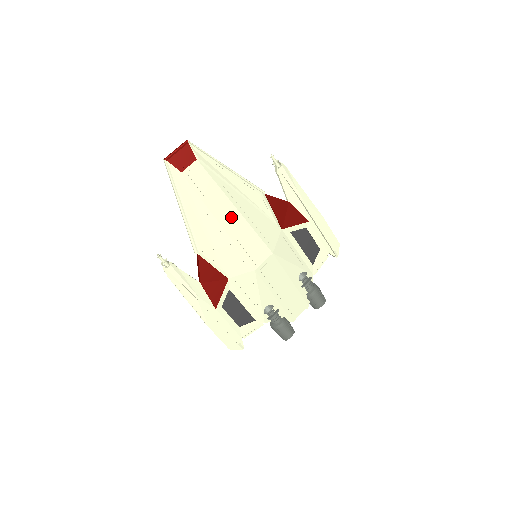
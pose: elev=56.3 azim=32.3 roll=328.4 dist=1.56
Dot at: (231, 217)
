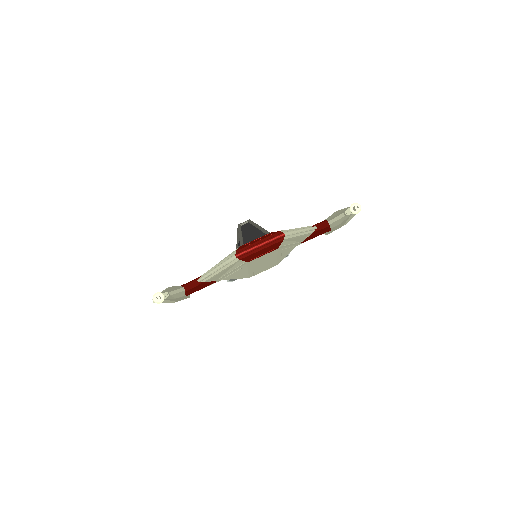
Dot at: (265, 264)
